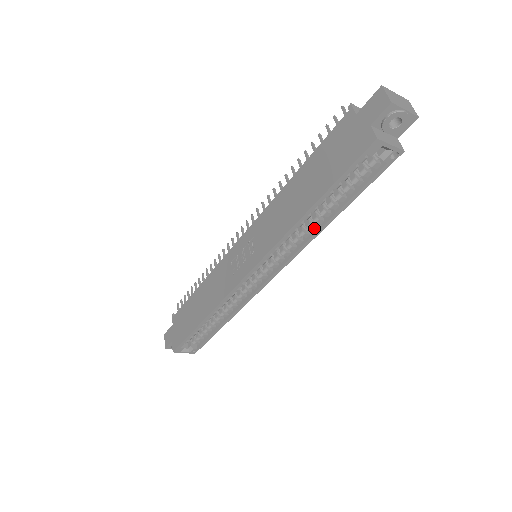
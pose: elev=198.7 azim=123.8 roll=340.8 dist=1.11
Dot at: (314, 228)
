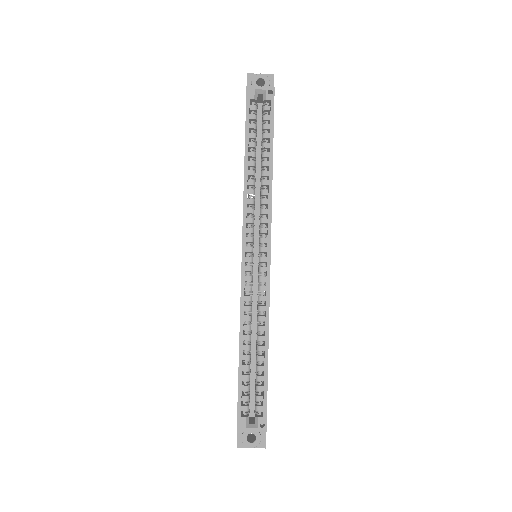
Dot at: (266, 182)
